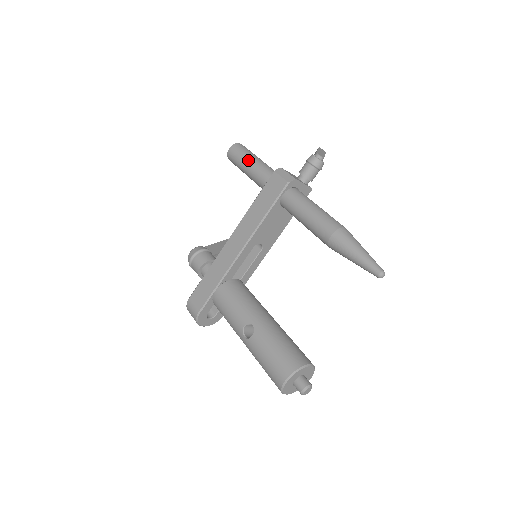
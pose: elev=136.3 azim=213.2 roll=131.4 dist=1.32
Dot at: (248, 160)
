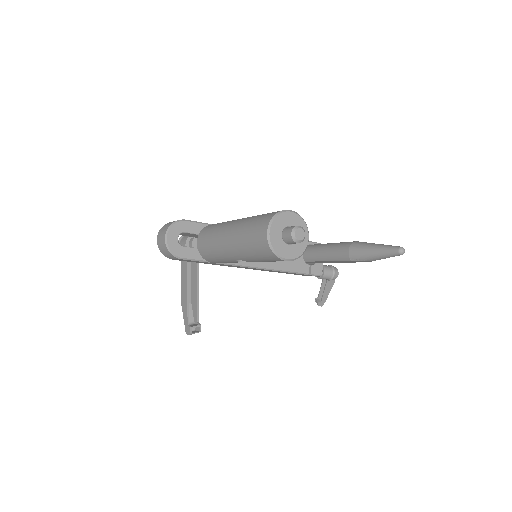
Dot at: occluded
